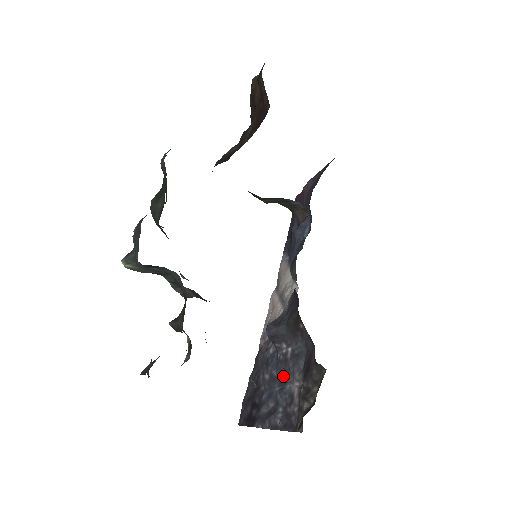
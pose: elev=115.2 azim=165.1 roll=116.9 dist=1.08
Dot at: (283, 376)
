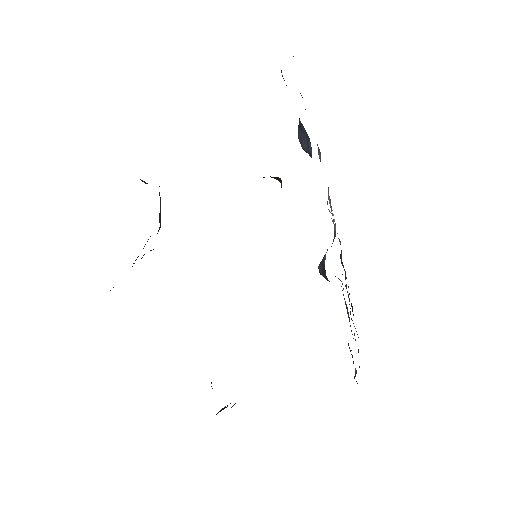
Dot at: occluded
